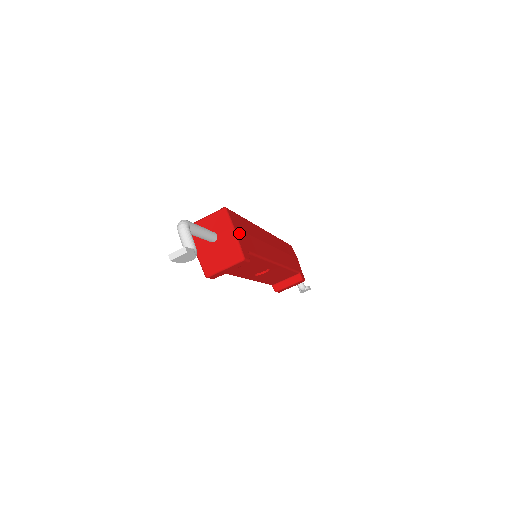
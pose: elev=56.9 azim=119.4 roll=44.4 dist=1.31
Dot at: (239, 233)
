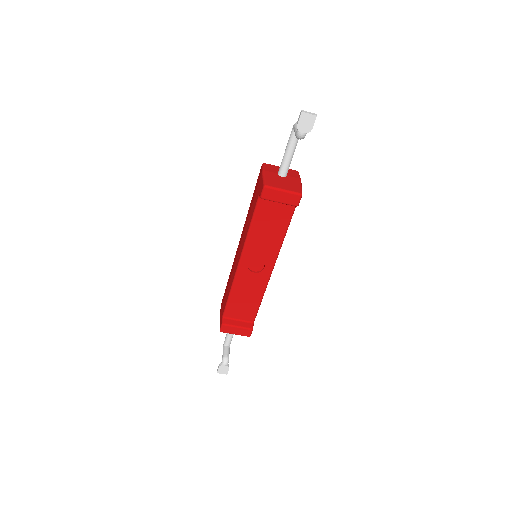
Dot at: occluded
